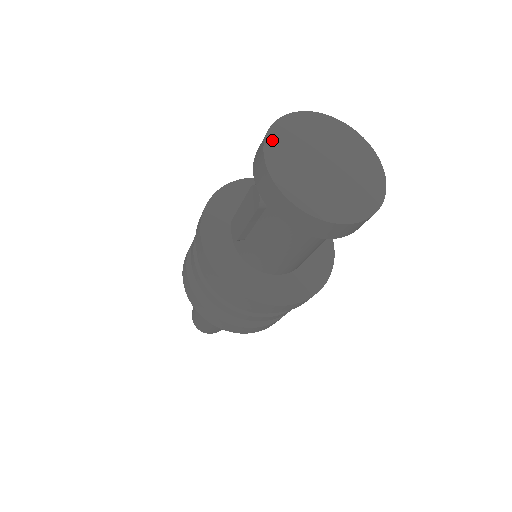
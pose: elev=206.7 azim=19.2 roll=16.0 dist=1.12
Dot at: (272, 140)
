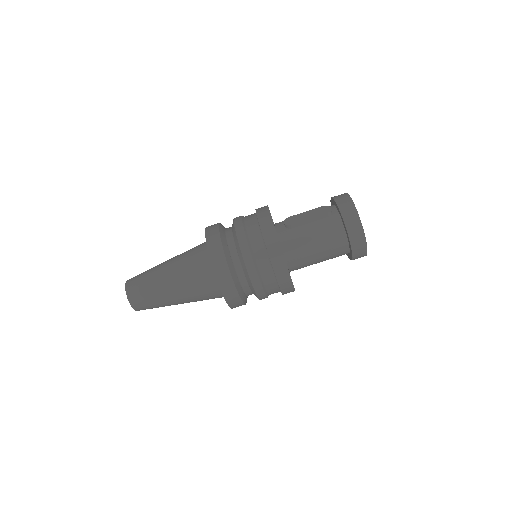
Dot at: occluded
